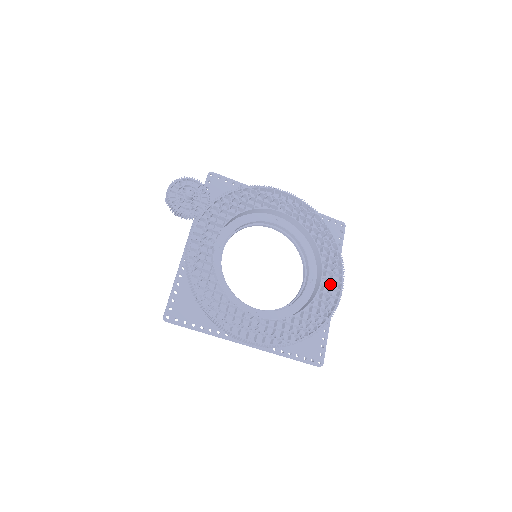
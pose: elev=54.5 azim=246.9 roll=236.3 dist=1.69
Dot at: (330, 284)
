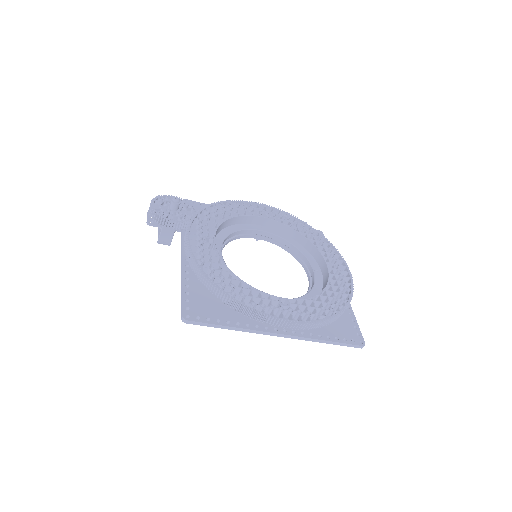
Dot at: (336, 270)
